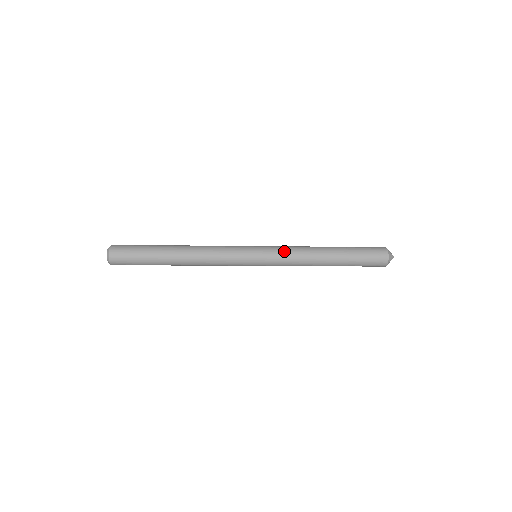
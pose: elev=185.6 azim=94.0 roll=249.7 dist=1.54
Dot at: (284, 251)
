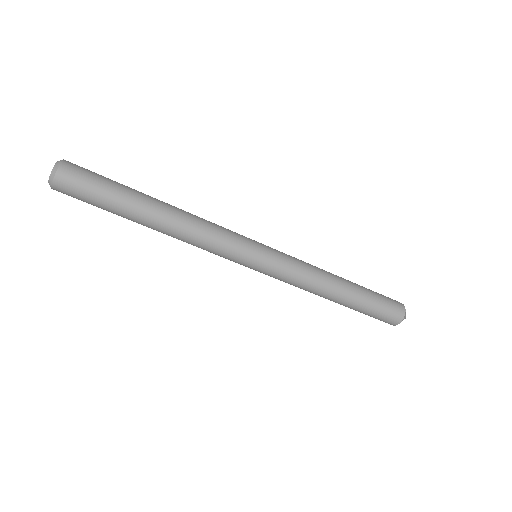
Dot at: (295, 261)
